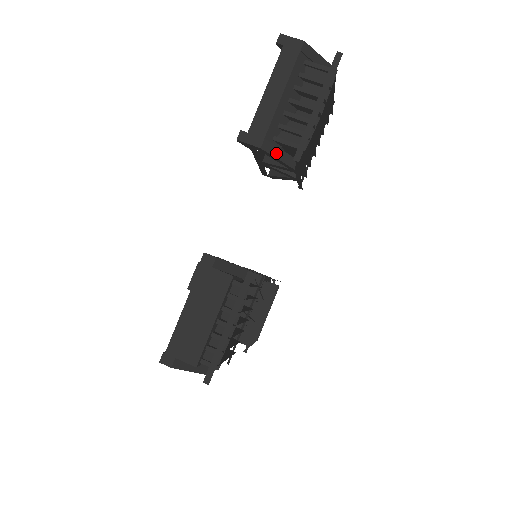
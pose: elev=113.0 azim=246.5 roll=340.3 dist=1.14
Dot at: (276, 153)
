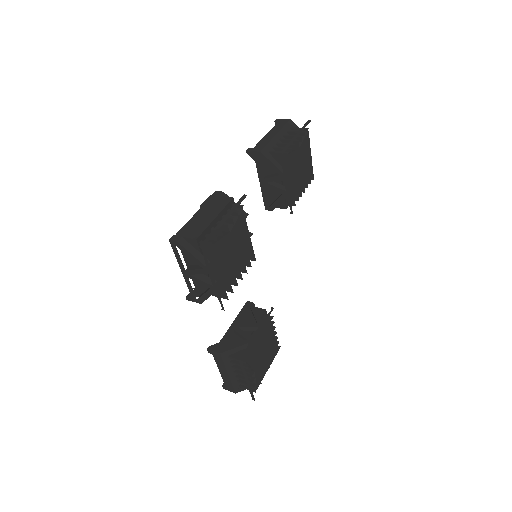
Dot at: (270, 159)
